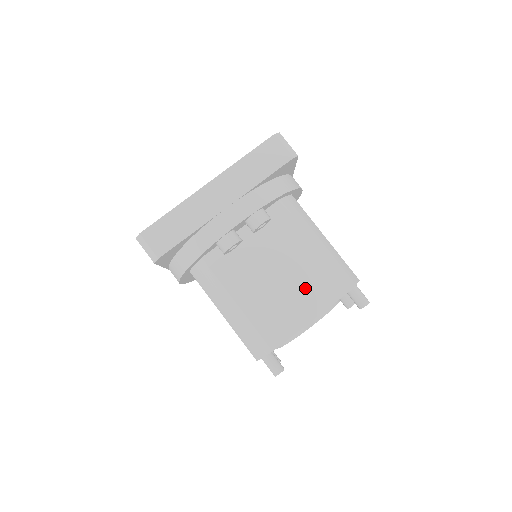
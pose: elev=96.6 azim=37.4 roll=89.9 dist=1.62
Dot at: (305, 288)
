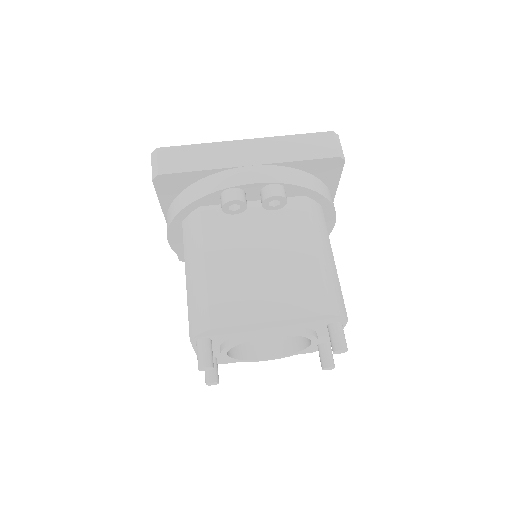
Dot at: (284, 286)
